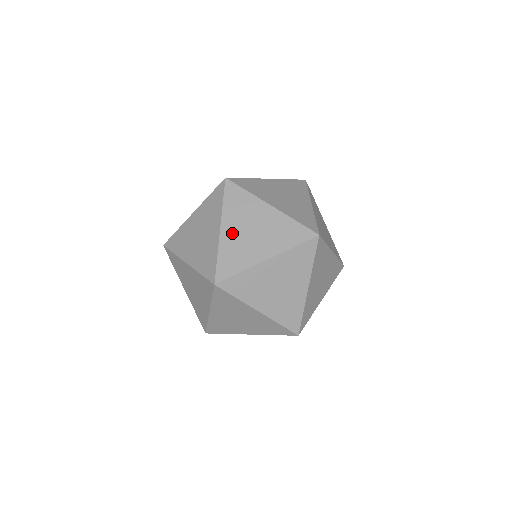
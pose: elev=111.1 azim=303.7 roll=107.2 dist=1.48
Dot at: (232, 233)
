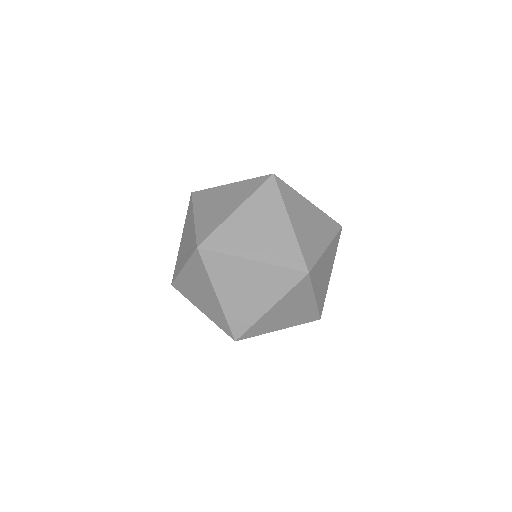
Dot at: (243, 219)
